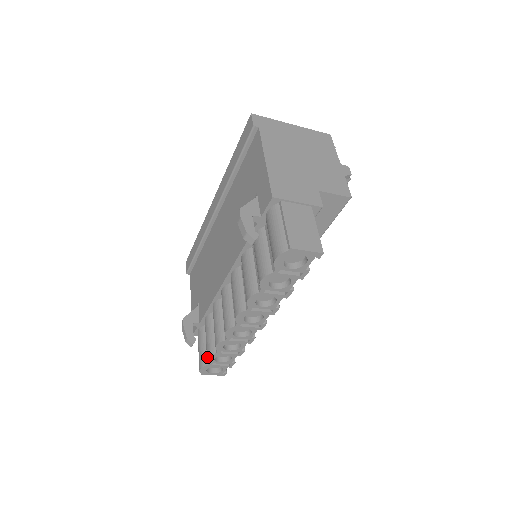
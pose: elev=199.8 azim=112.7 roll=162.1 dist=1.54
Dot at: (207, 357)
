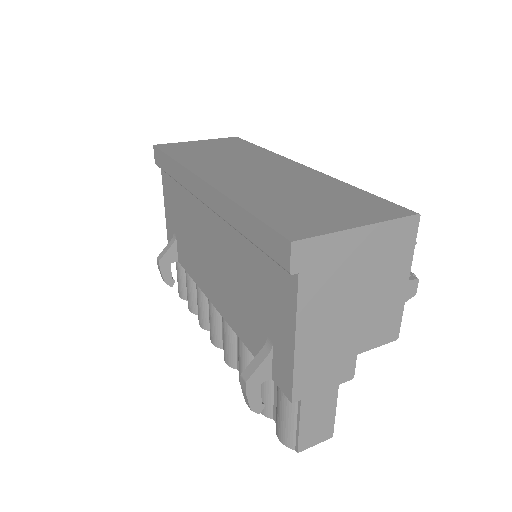
Dot at: occluded
